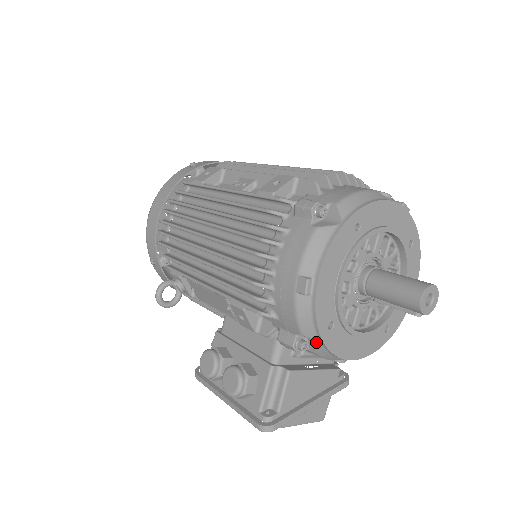
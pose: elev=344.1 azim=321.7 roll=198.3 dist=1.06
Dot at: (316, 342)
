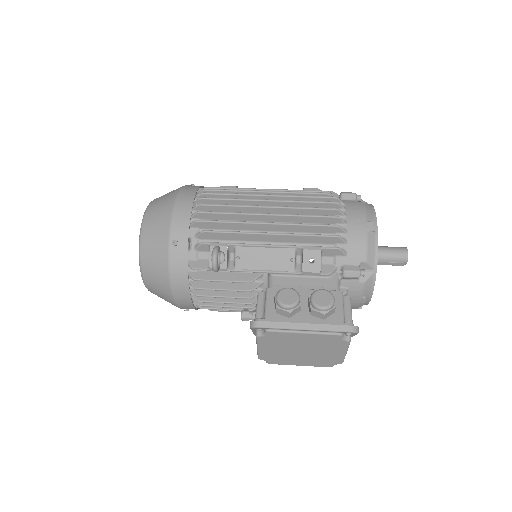
Dot at: (368, 272)
